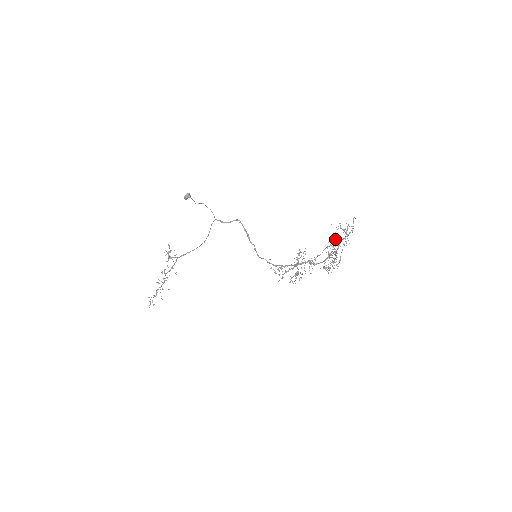
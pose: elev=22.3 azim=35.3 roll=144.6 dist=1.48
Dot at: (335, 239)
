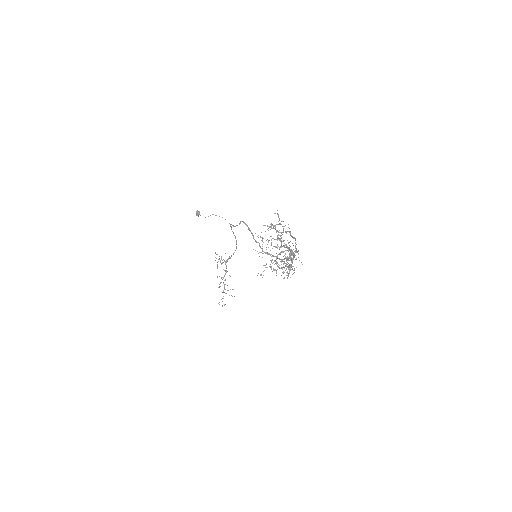
Dot at: (268, 241)
